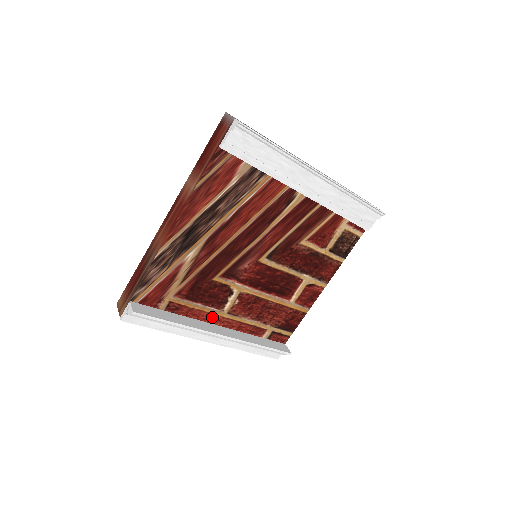
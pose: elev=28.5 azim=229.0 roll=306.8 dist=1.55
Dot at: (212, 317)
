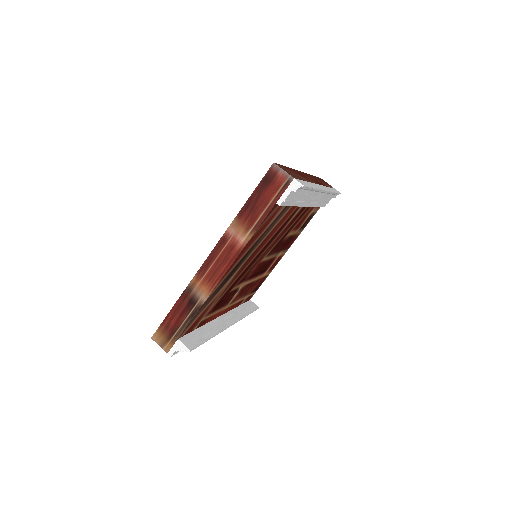
Dot at: (220, 313)
